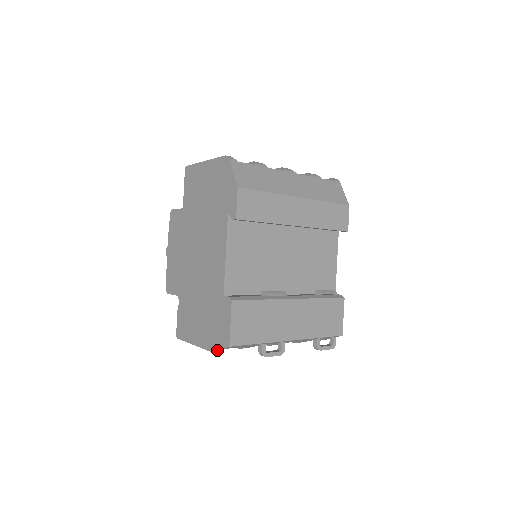
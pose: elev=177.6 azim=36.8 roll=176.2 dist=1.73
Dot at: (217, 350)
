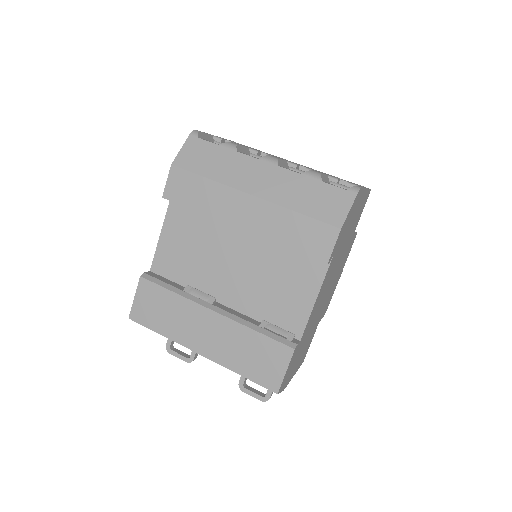
Dot at: occluded
